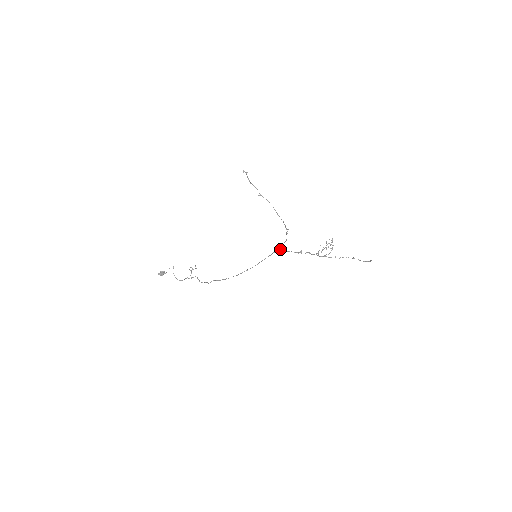
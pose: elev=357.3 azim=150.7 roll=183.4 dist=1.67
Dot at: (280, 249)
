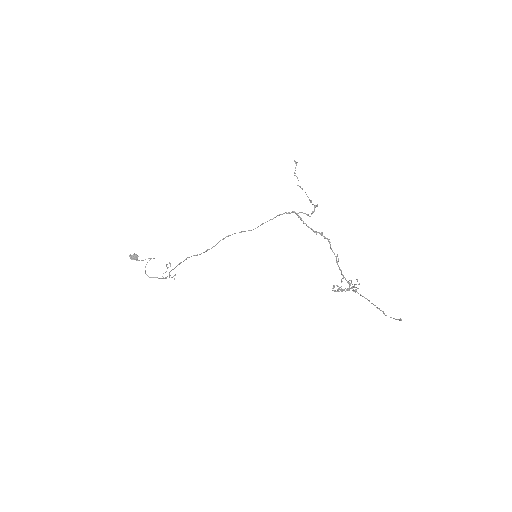
Dot at: (297, 214)
